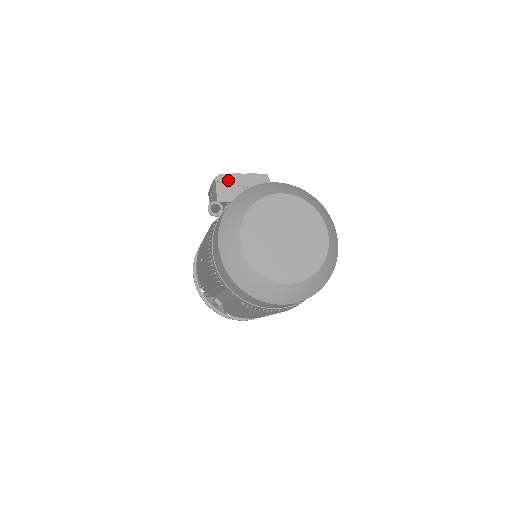
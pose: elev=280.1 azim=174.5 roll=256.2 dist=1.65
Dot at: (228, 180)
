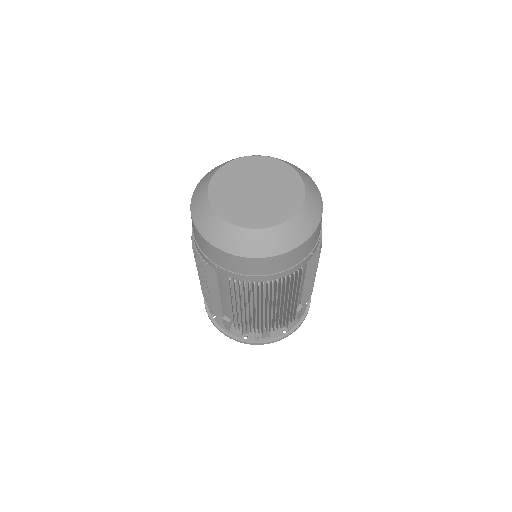
Dot at: occluded
